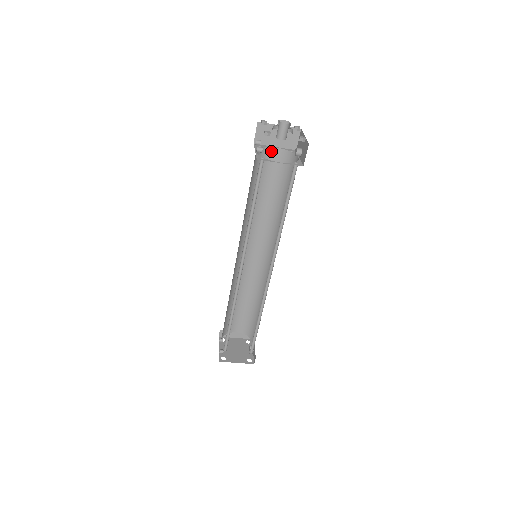
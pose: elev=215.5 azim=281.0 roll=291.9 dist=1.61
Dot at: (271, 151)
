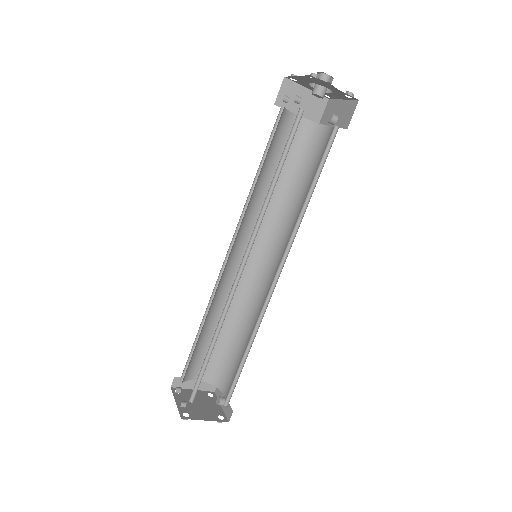
Dot at: (292, 119)
